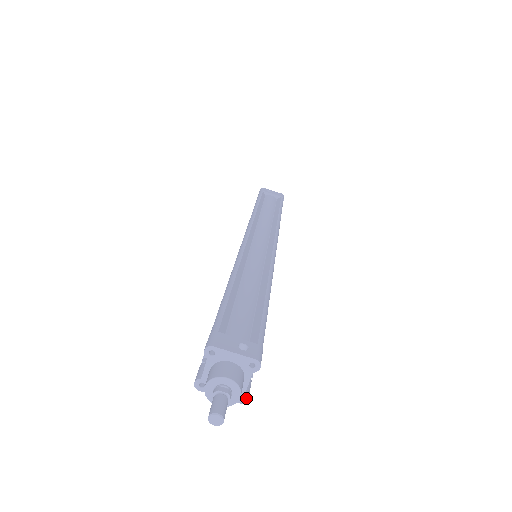
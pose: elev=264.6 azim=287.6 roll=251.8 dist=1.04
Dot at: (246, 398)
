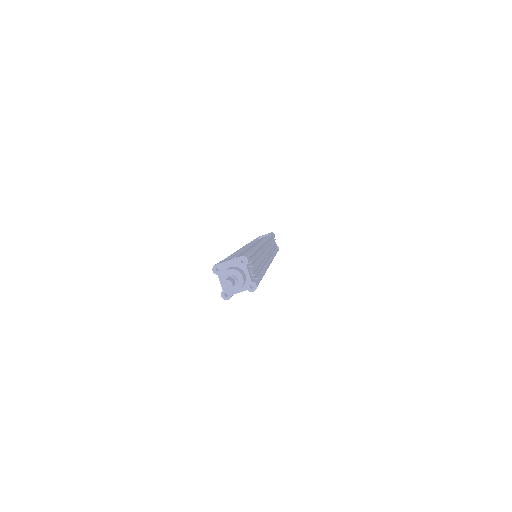
Dot at: (255, 285)
